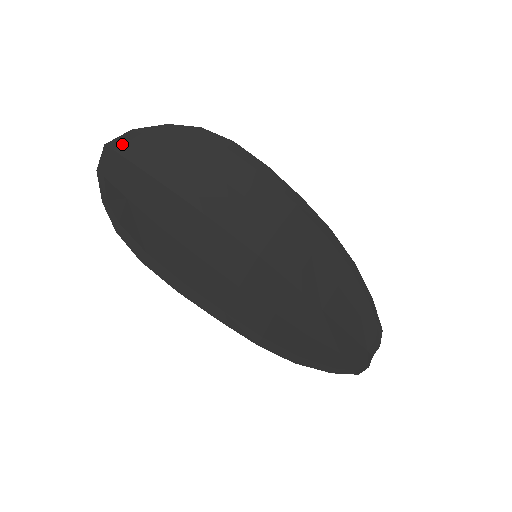
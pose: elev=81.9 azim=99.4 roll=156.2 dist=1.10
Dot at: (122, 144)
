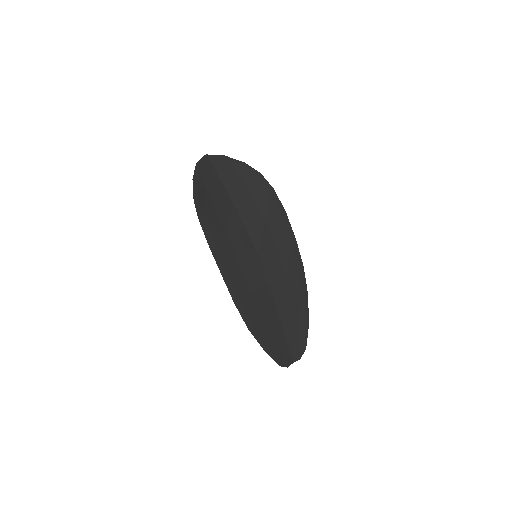
Dot at: (215, 159)
